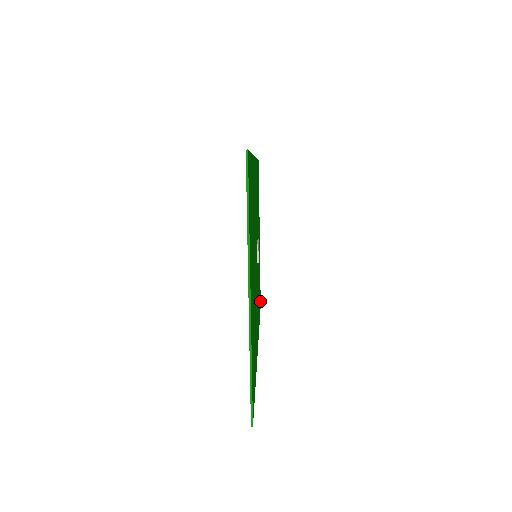
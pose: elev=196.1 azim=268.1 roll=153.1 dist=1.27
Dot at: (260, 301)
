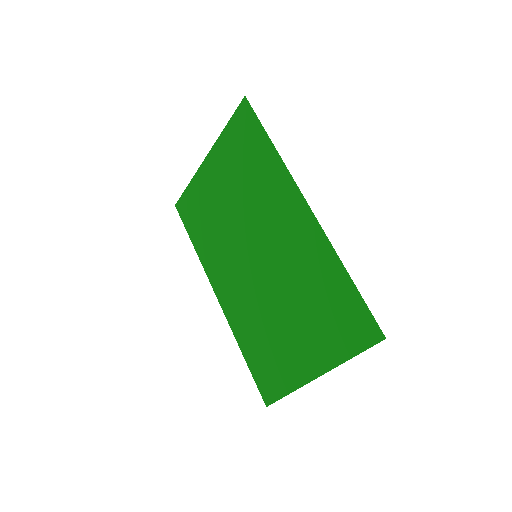
Dot at: (180, 206)
